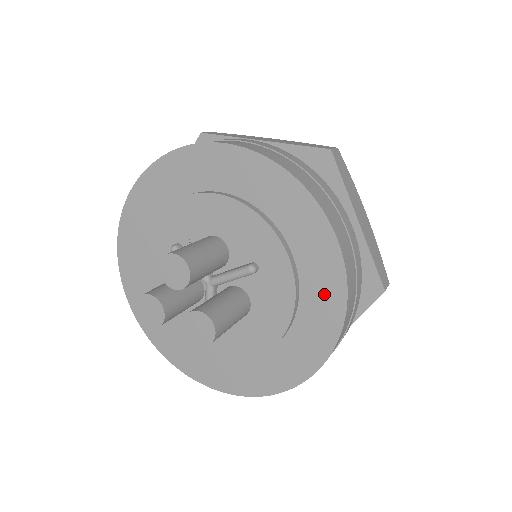
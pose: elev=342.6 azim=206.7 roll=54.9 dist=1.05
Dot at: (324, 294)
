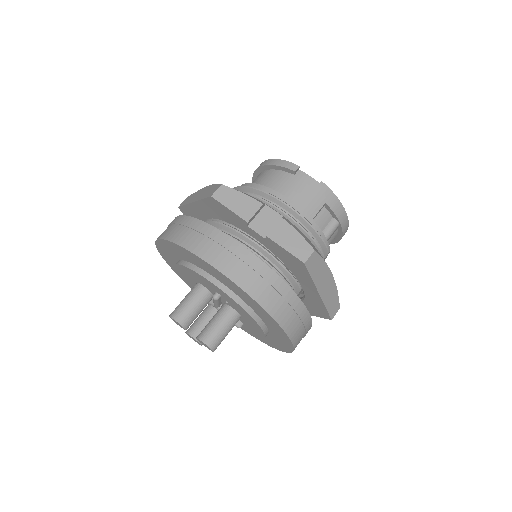
Dot at: occluded
